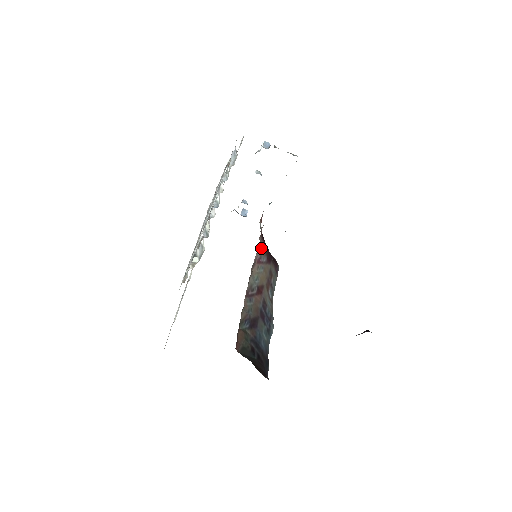
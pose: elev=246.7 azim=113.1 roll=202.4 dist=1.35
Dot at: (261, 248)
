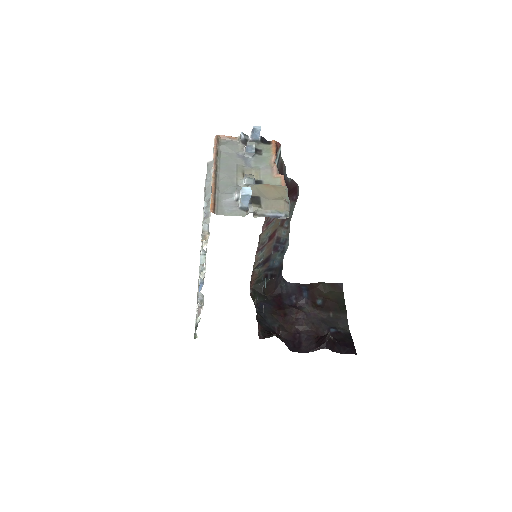
Dot at: occluded
